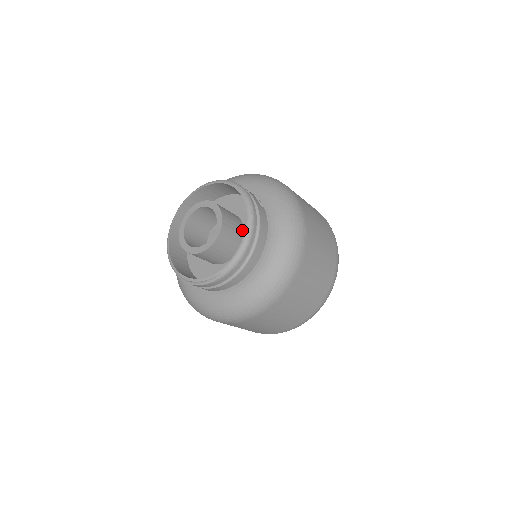
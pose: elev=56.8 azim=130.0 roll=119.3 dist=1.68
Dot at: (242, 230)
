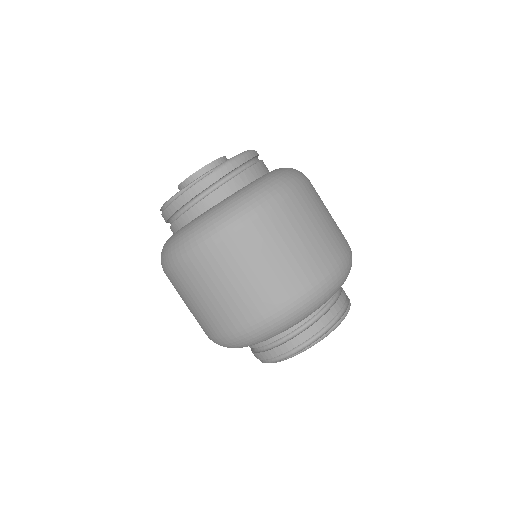
Dot at: occluded
